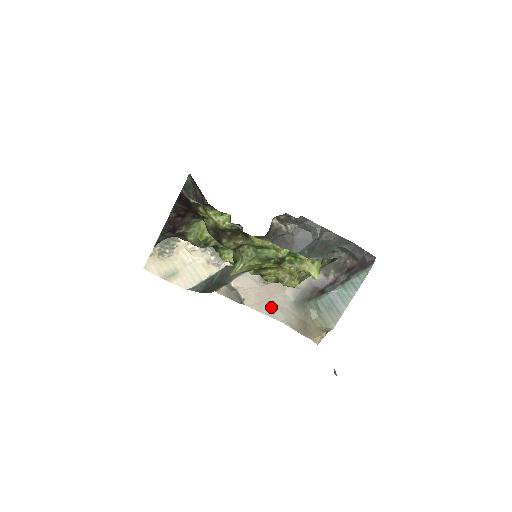
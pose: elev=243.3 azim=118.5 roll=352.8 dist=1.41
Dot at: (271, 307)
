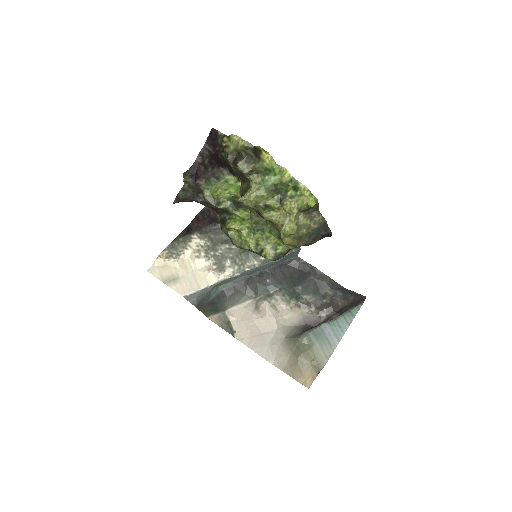
Dot at: (262, 344)
